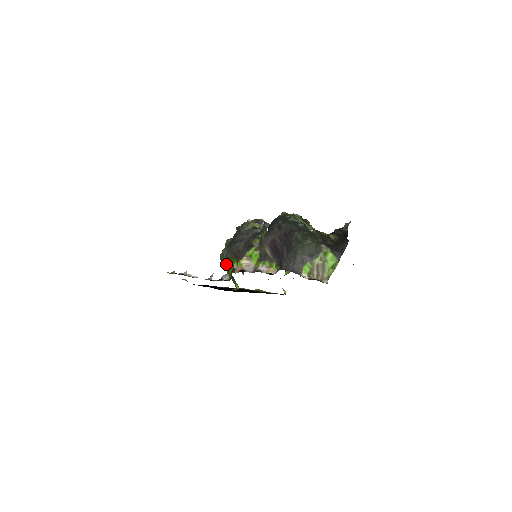
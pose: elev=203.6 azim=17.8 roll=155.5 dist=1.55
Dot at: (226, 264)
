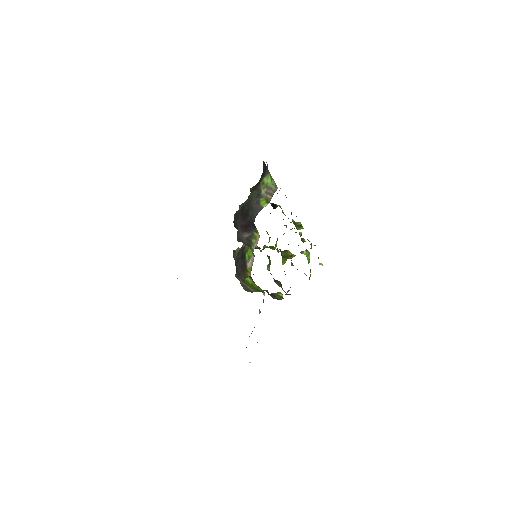
Dot at: (250, 287)
